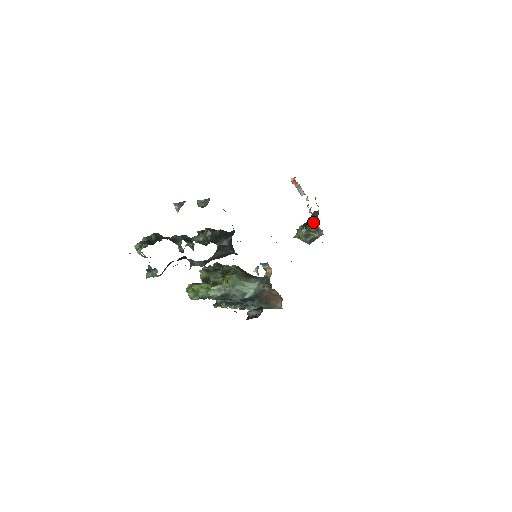
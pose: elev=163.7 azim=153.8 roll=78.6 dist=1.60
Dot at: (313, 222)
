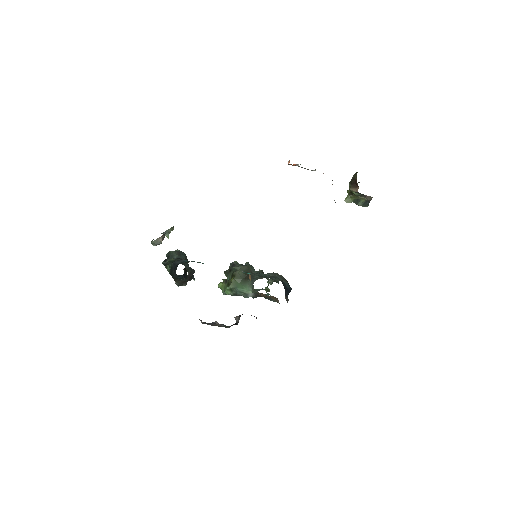
Dot at: (352, 188)
